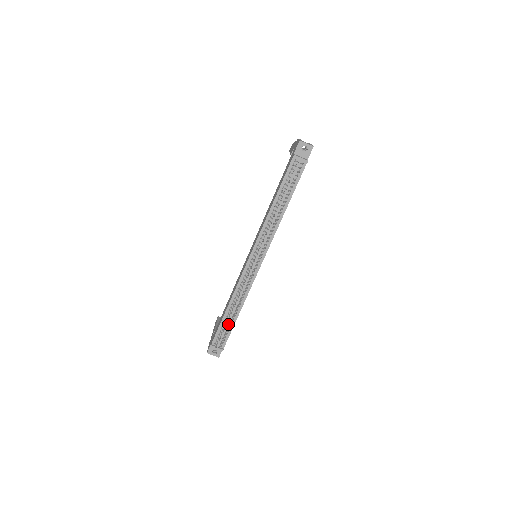
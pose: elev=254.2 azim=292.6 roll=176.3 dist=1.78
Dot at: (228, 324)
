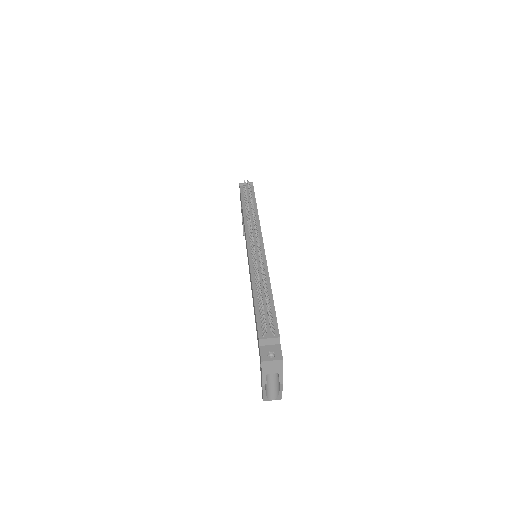
Dot at: (265, 304)
